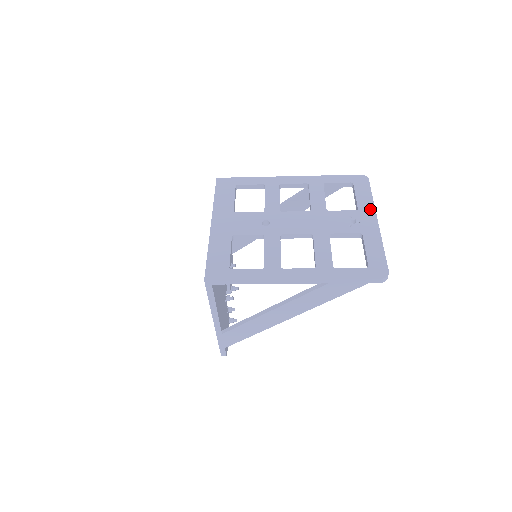
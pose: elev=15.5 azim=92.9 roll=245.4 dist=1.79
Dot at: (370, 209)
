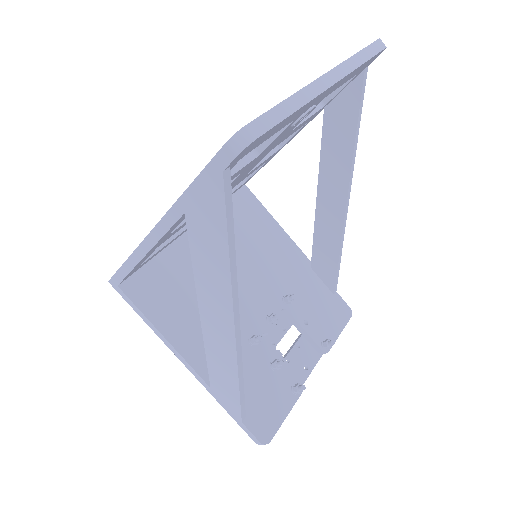
Dot at: occluded
